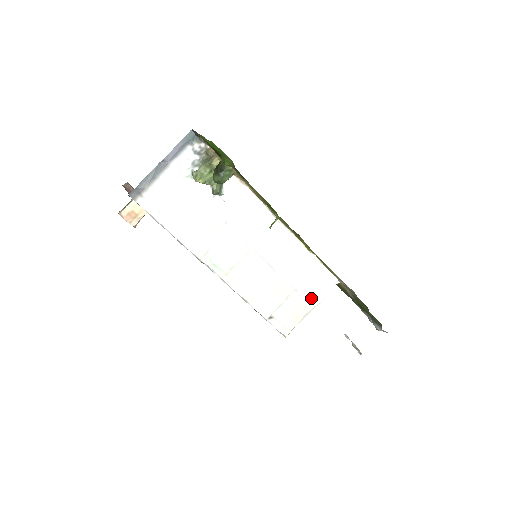
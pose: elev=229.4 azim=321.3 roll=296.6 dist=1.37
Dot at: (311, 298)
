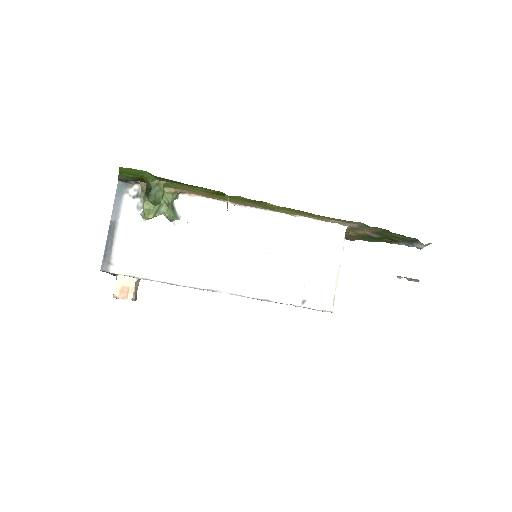
Dot at: (330, 259)
